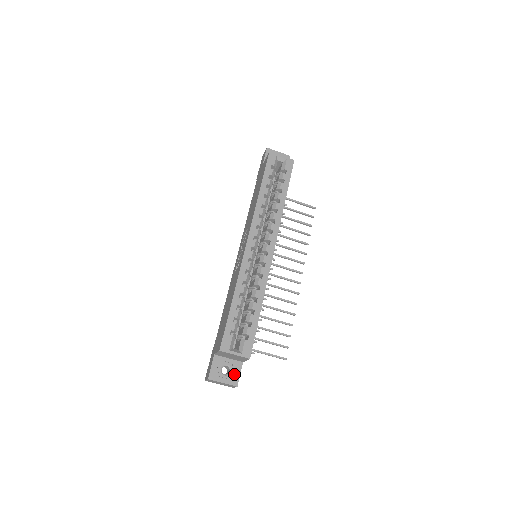
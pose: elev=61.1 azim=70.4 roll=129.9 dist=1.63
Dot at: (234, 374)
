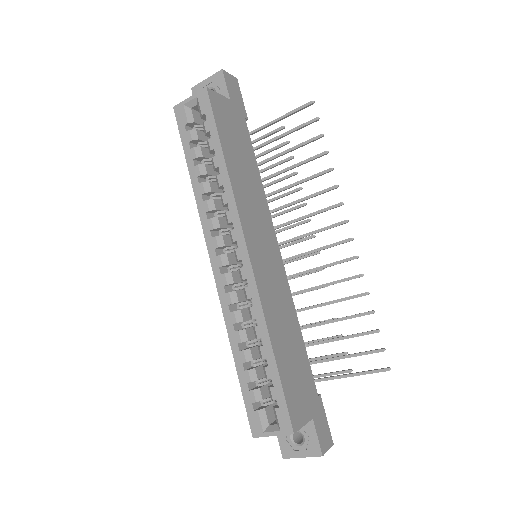
Dot at: (310, 440)
